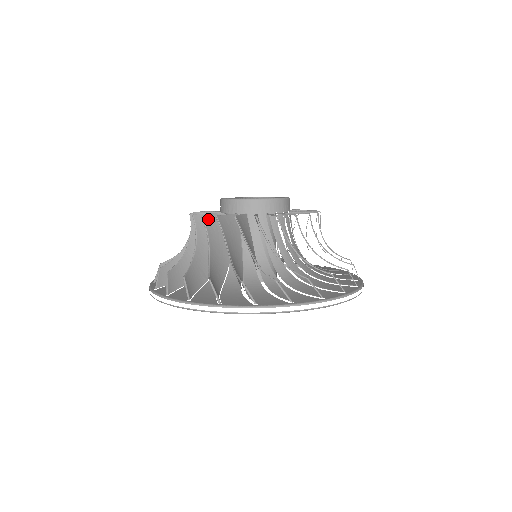
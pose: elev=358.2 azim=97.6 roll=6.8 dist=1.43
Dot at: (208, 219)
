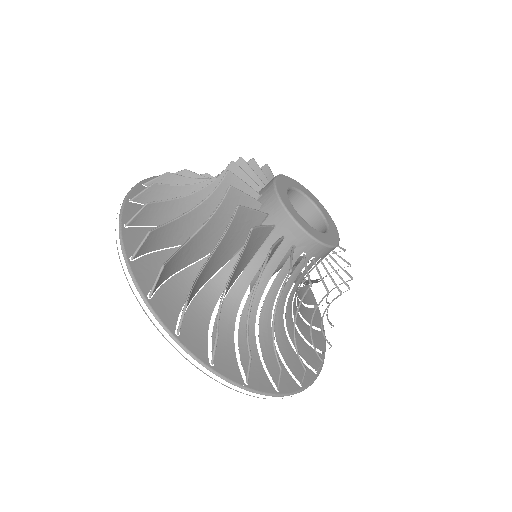
Dot at: occluded
